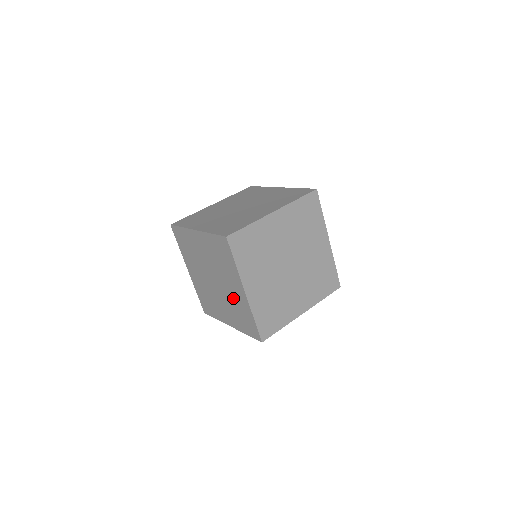
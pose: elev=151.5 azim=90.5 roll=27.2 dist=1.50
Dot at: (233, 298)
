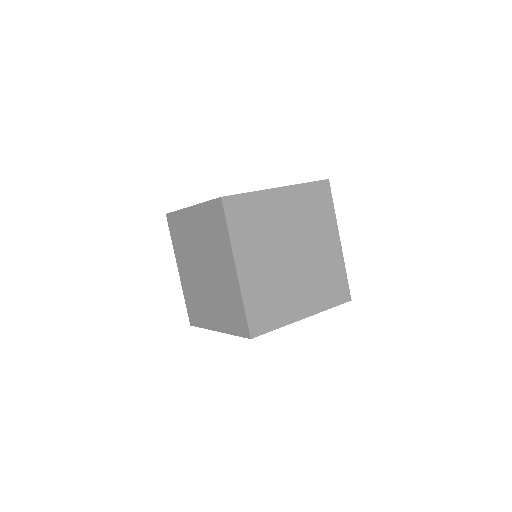
Dot at: (222, 285)
